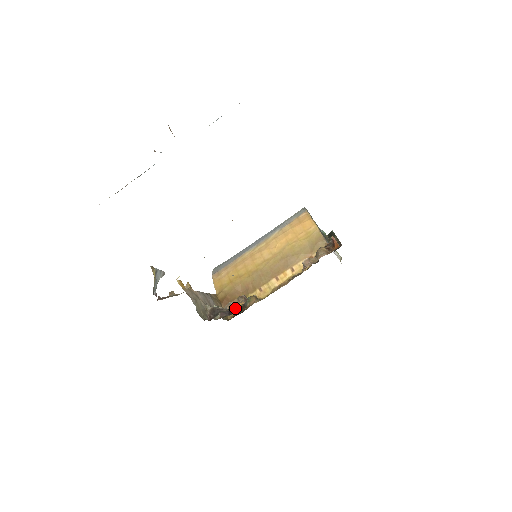
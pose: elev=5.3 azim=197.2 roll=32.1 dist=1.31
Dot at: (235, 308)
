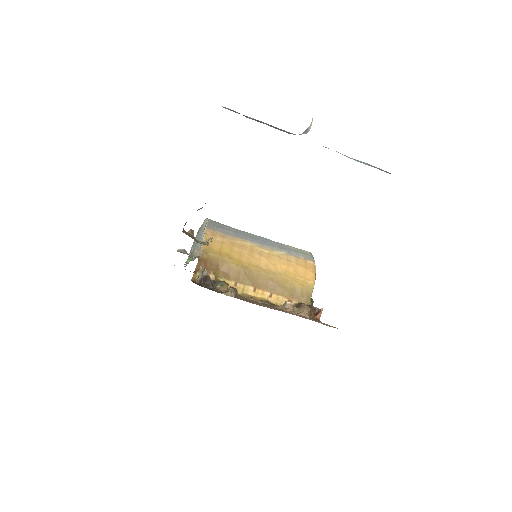
Dot at: occluded
